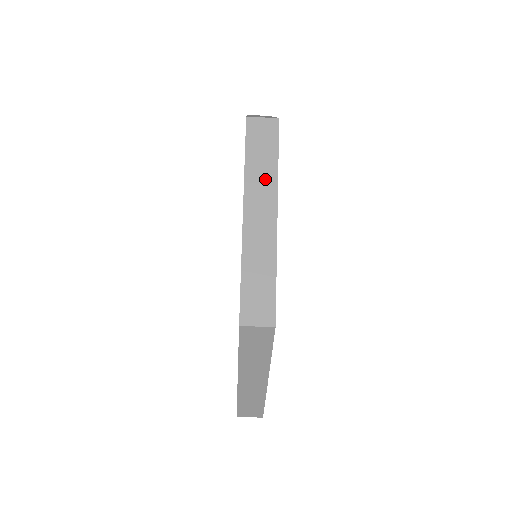
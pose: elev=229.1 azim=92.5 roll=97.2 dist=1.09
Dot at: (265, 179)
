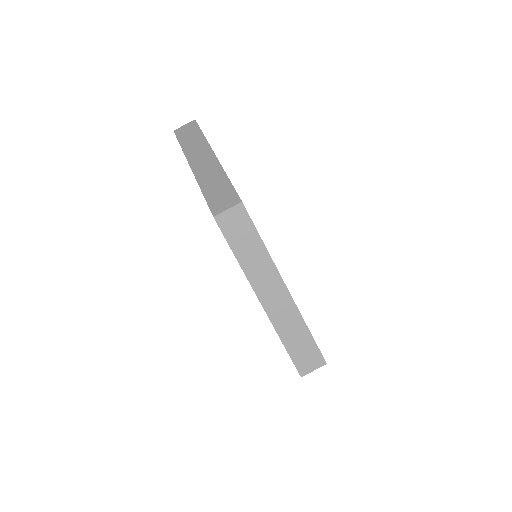
Dot at: occluded
